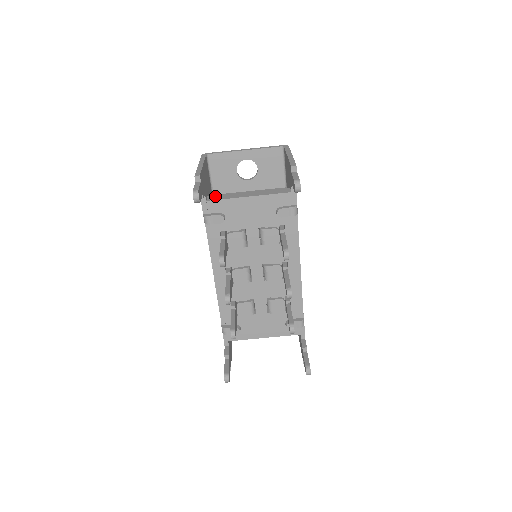
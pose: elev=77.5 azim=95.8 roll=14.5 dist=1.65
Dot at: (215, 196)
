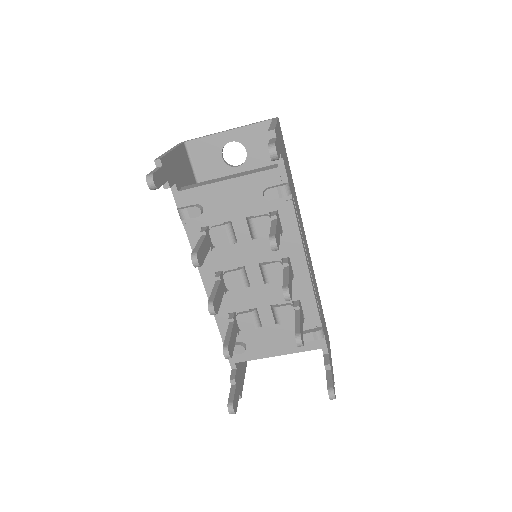
Dot at: (190, 185)
